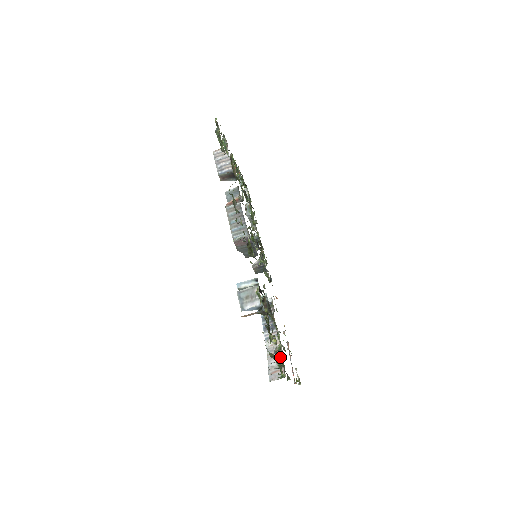
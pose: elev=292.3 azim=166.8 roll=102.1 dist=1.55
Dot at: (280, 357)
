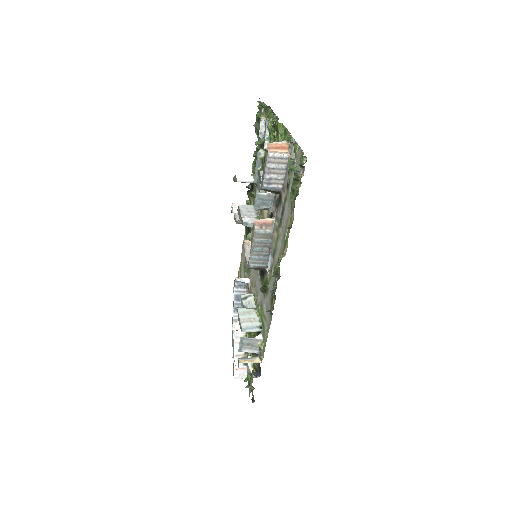
Dot at: occluded
